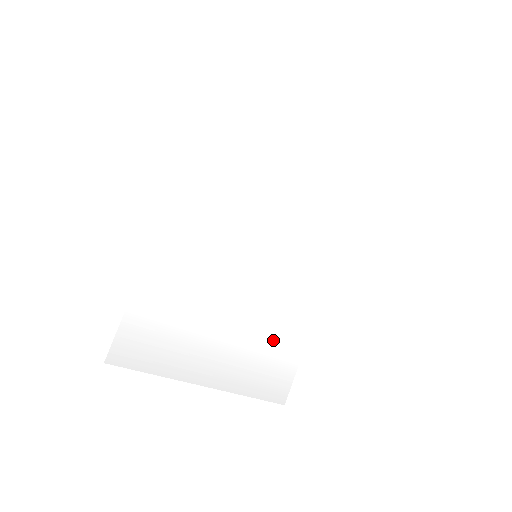
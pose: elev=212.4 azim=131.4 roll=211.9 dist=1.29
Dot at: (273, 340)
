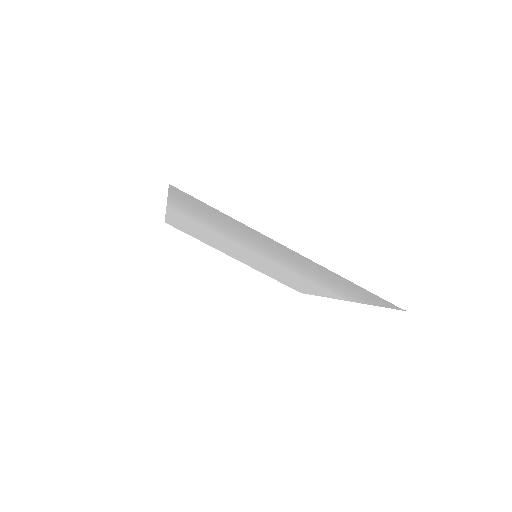
Dot at: (328, 283)
